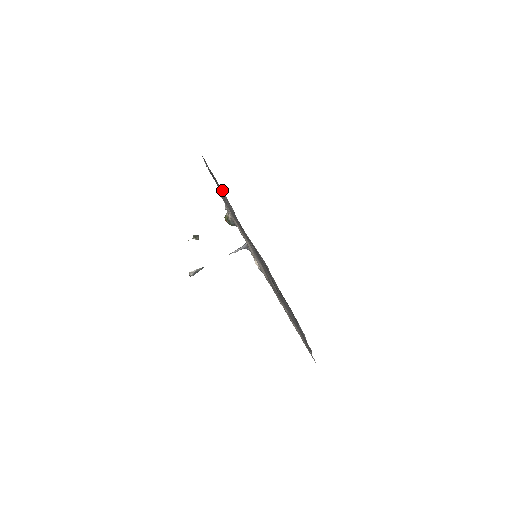
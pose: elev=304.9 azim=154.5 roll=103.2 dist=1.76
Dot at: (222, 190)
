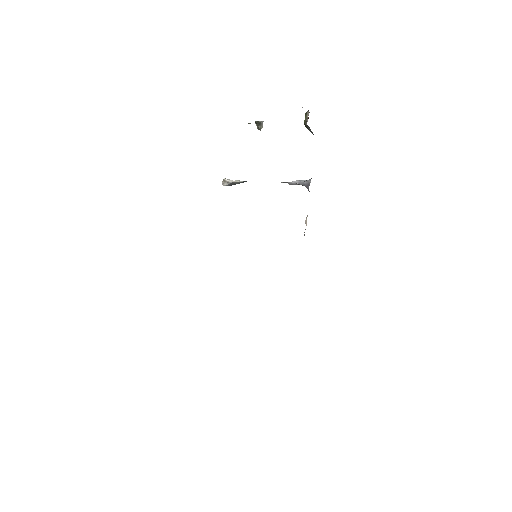
Dot at: occluded
